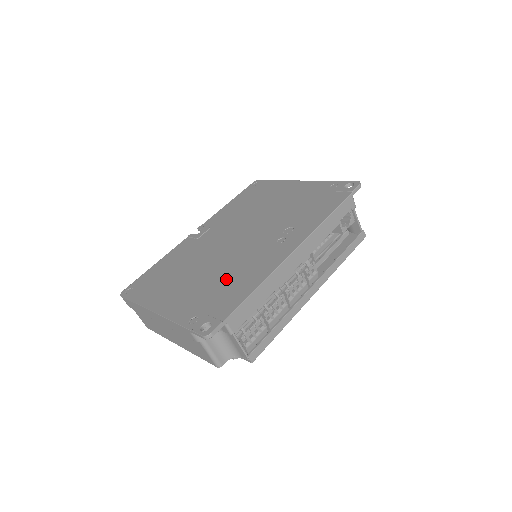
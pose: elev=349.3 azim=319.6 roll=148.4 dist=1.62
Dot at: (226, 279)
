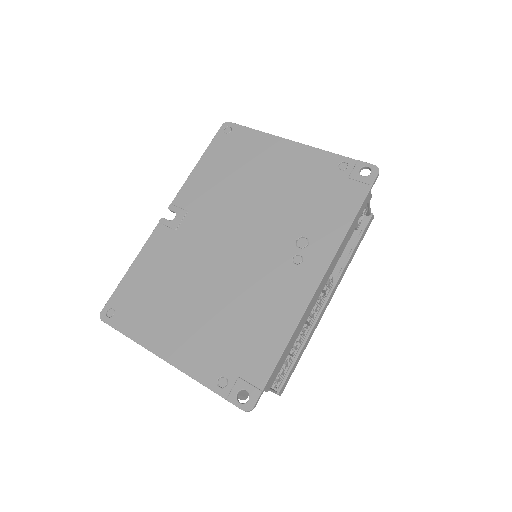
Dot at: (243, 318)
